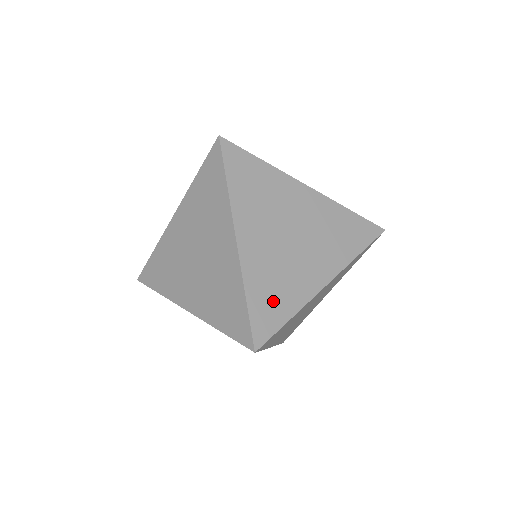
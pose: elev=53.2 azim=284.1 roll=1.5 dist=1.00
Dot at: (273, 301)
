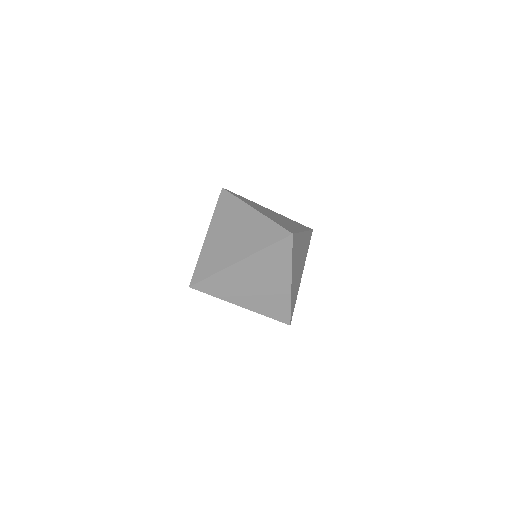
Dot at: (208, 265)
